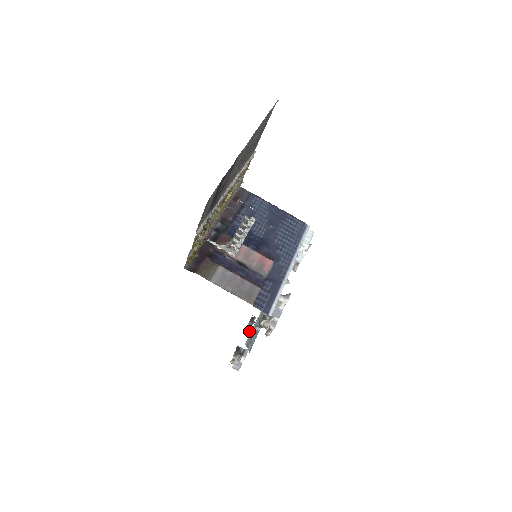
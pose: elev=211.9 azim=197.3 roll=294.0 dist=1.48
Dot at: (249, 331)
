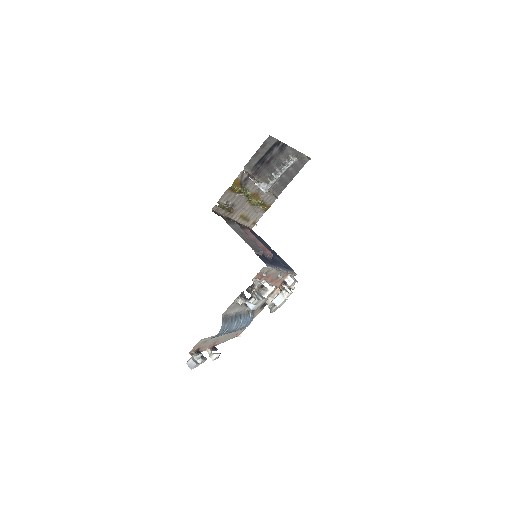
Dot at: (210, 351)
